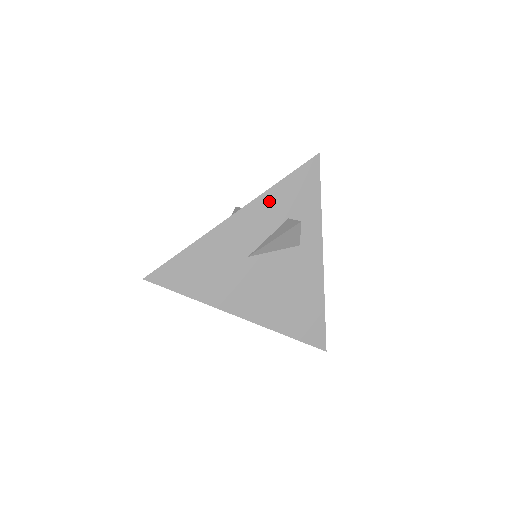
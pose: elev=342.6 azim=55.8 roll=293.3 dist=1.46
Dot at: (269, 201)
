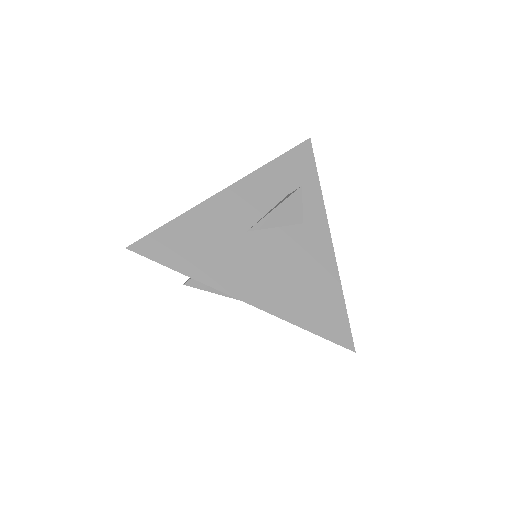
Dot at: (265, 177)
